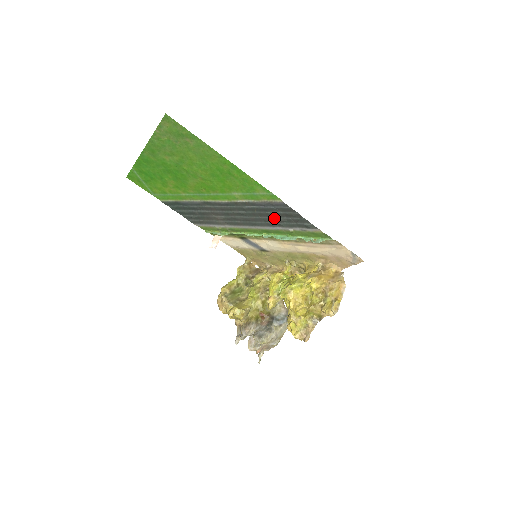
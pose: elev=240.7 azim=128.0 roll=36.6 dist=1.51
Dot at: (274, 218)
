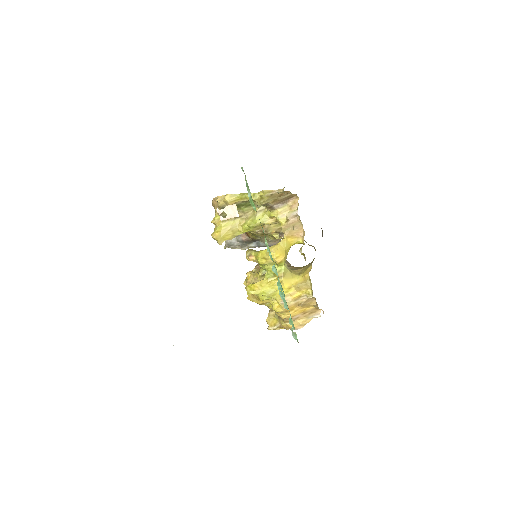
Dot at: occluded
